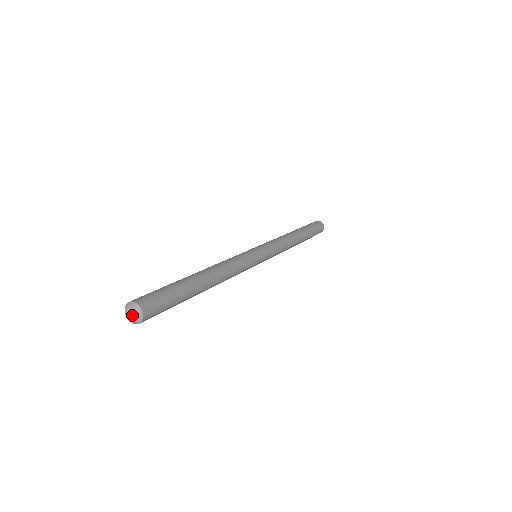
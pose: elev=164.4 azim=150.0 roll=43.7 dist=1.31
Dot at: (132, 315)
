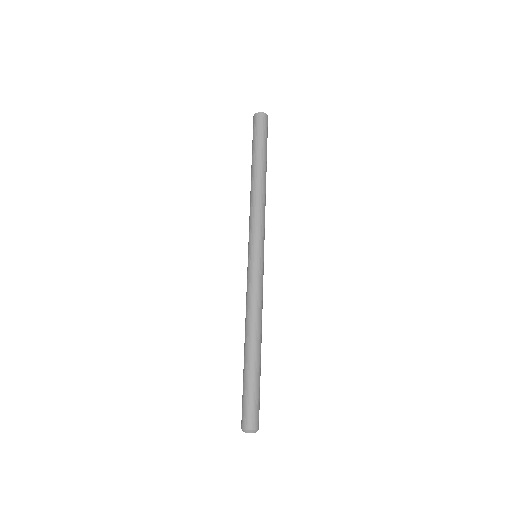
Dot at: (251, 432)
